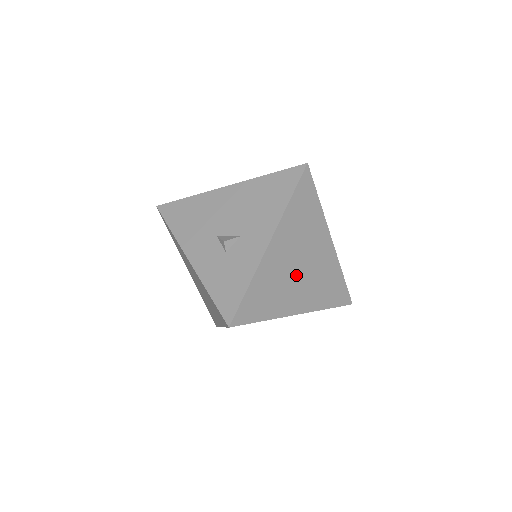
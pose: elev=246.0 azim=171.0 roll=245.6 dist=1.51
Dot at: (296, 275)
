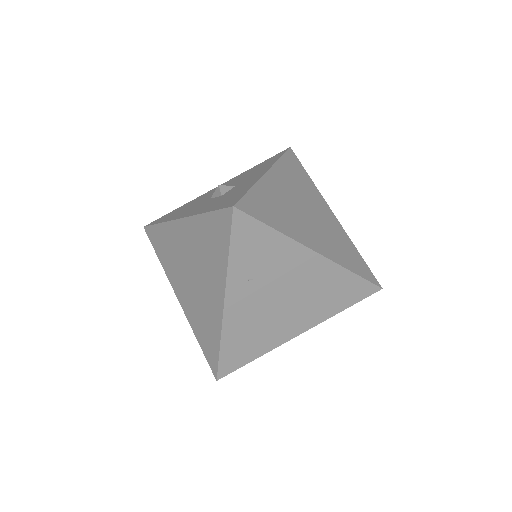
Dot at: (303, 216)
